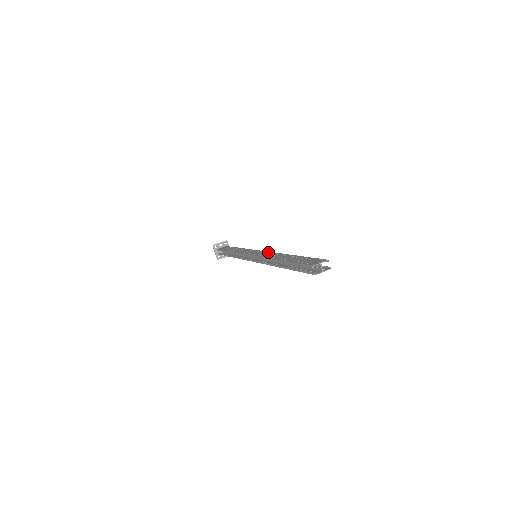
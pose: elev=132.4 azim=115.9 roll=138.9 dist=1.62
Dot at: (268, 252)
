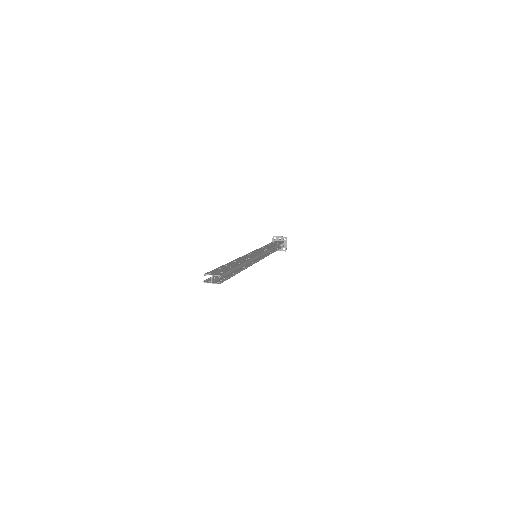
Dot at: (254, 256)
